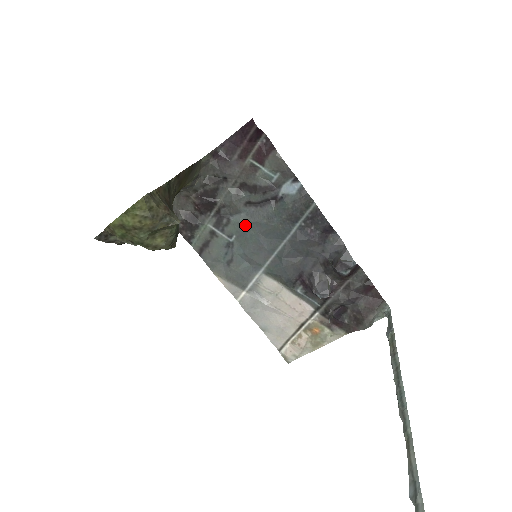
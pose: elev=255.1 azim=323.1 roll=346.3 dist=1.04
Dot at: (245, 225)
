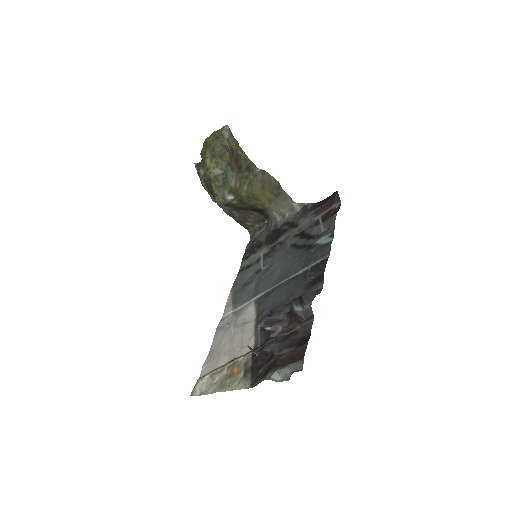
Dot at: (278, 258)
